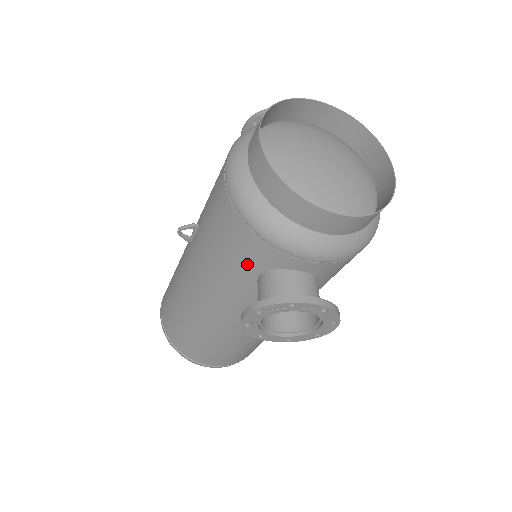
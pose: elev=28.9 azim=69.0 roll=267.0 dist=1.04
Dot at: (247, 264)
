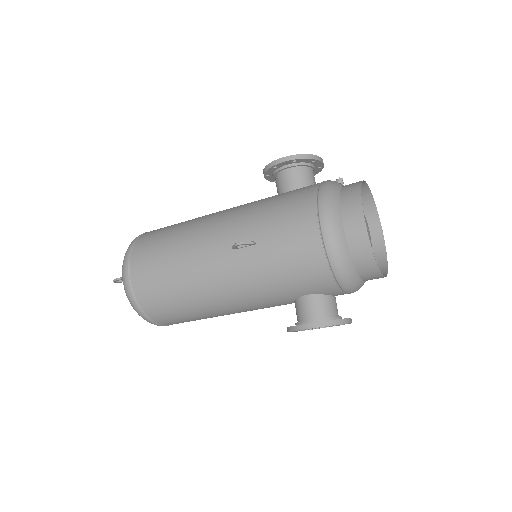
Dot at: (306, 288)
